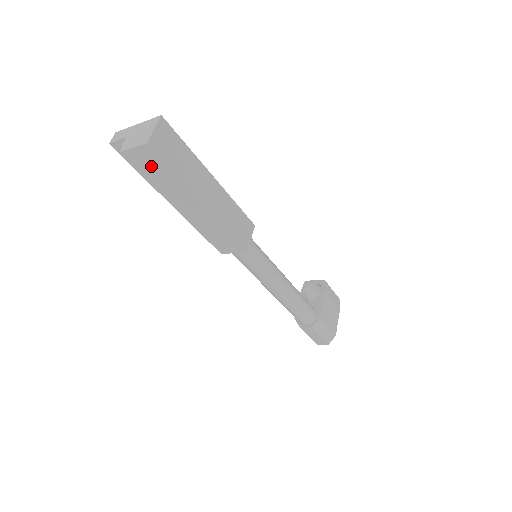
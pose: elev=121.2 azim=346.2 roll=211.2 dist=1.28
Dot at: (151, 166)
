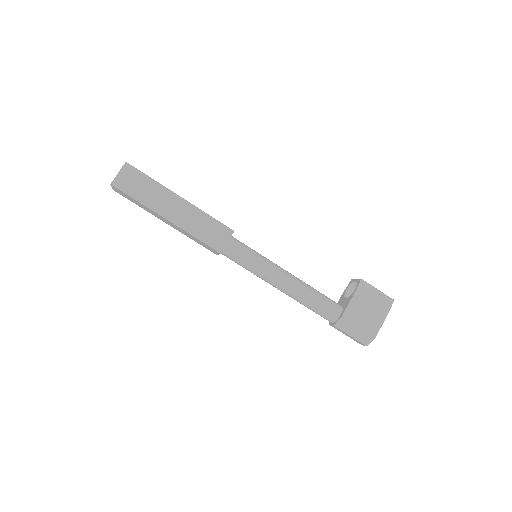
Dot at: (128, 197)
